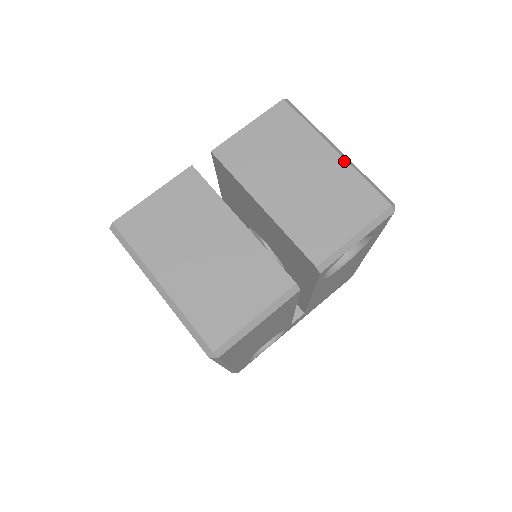
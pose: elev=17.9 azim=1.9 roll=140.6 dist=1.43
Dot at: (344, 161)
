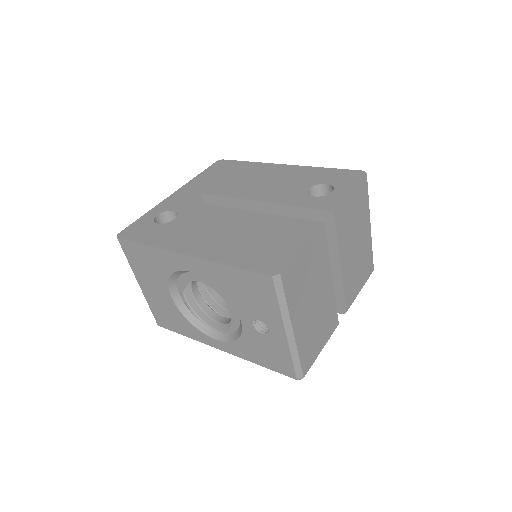
Dot at: occluded
